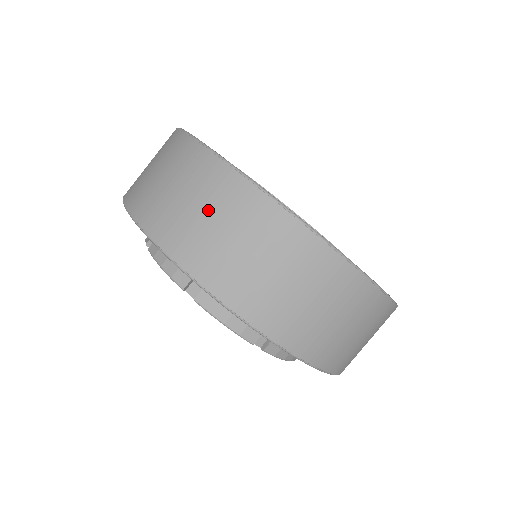
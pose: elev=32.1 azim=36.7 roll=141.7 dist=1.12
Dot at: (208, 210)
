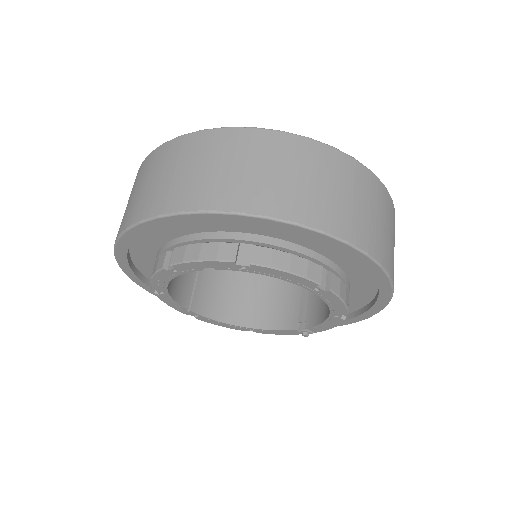
Dot at: (233, 162)
